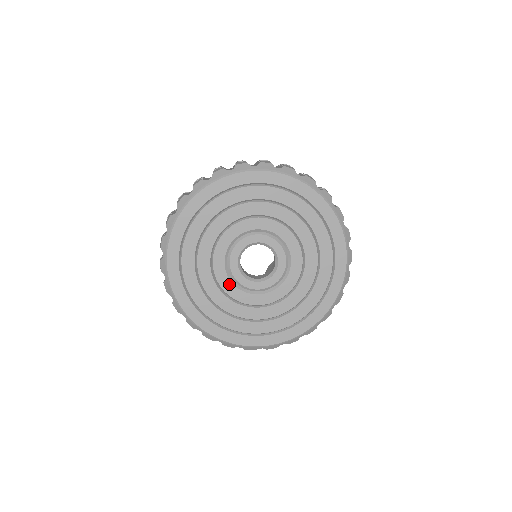
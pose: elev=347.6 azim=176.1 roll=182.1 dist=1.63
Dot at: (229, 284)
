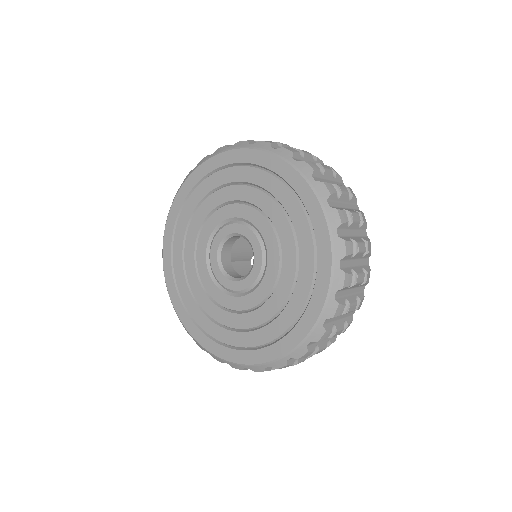
Dot at: (223, 296)
